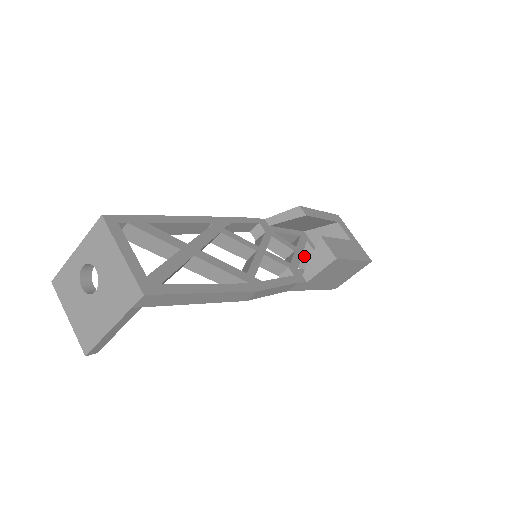
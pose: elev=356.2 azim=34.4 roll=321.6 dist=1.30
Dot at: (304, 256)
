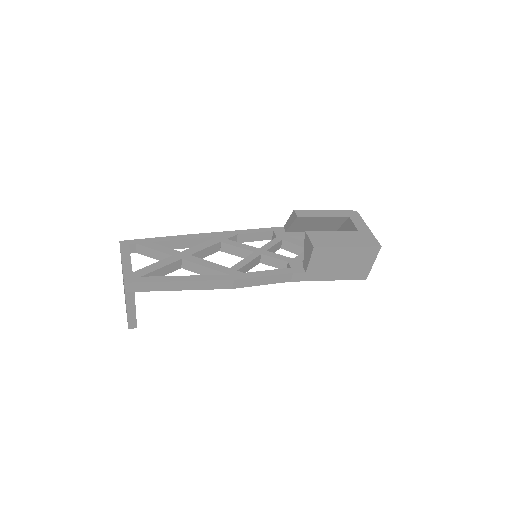
Dot at: occluded
